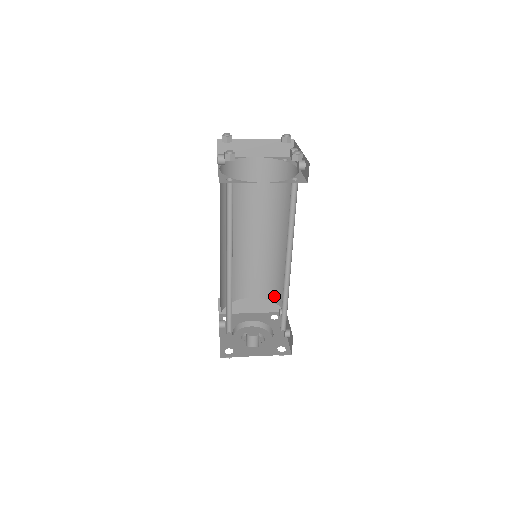
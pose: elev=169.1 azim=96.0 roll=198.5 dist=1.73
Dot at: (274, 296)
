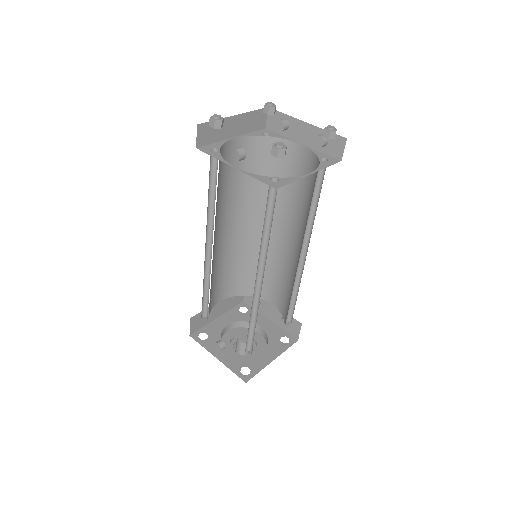
Dot at: (247, 289)
